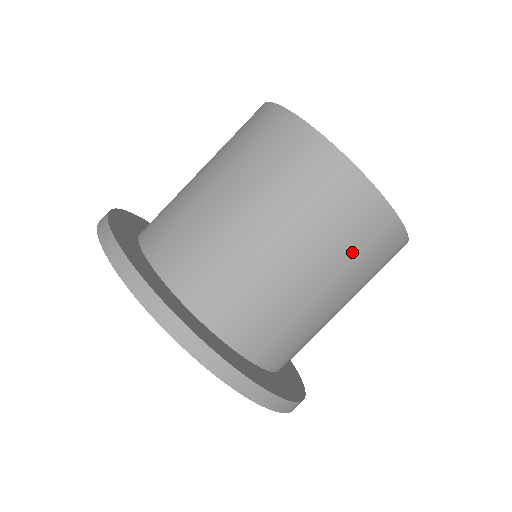
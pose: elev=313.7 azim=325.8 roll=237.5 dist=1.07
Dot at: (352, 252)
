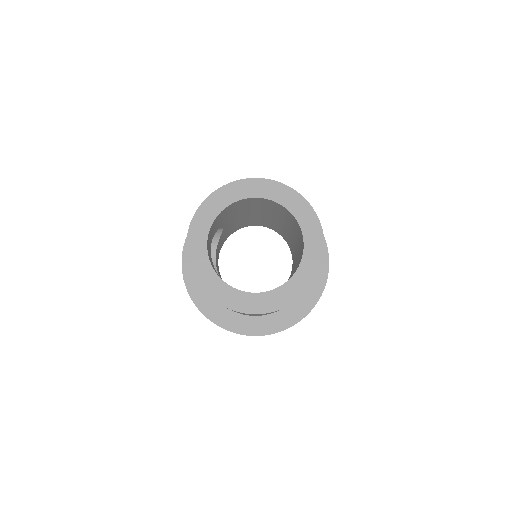
Dot at: occluded
